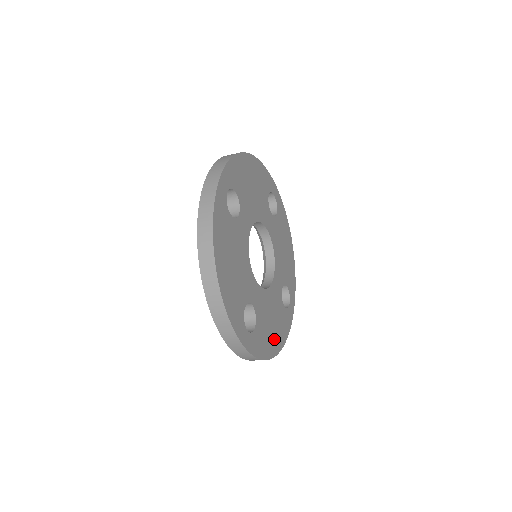
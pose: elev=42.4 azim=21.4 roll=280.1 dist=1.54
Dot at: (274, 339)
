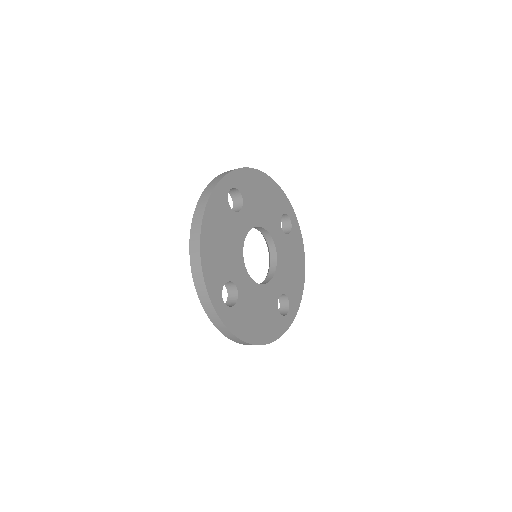
Dot at: (257, 330)
